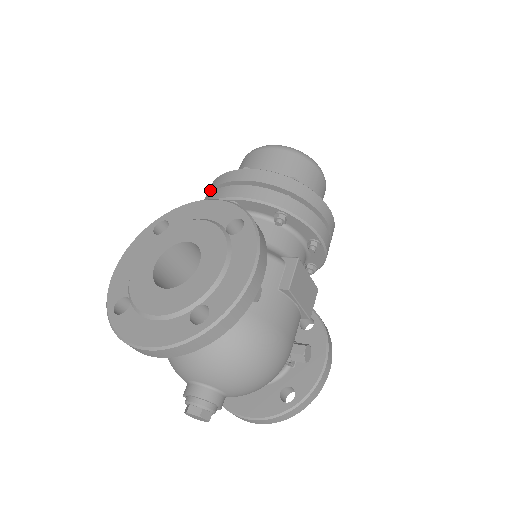
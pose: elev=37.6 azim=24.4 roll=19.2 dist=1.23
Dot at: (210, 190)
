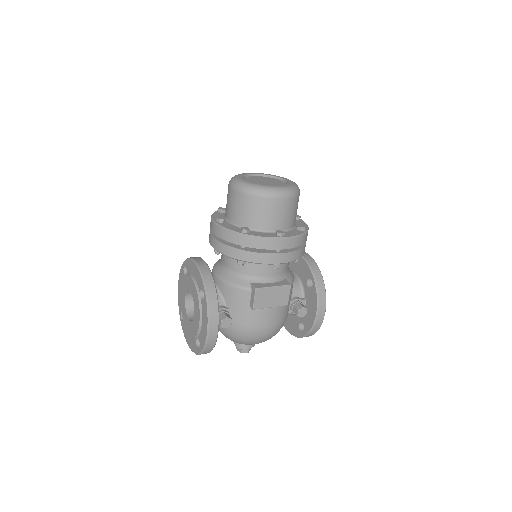
Dot at: occluded
